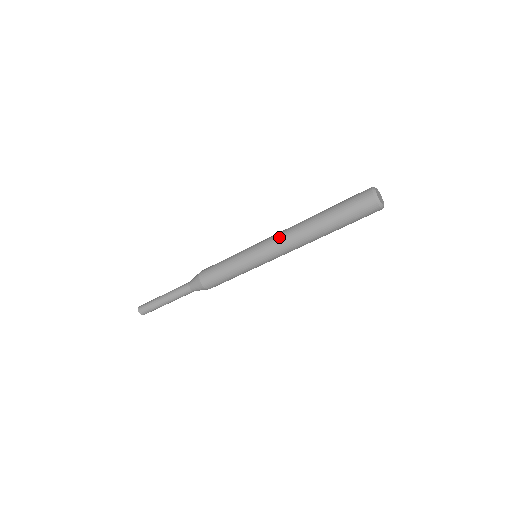
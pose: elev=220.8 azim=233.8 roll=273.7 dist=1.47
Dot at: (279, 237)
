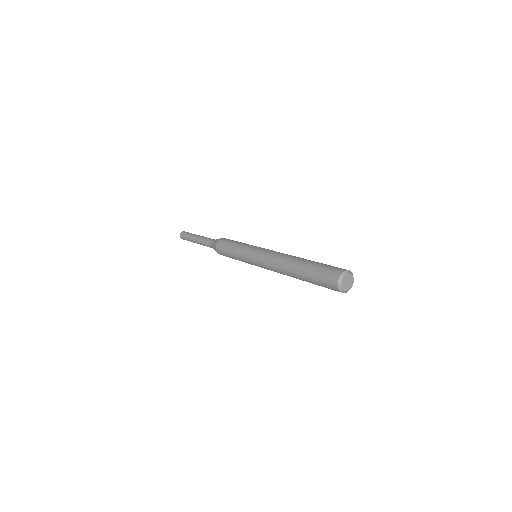
Dot at: (268, 264)
